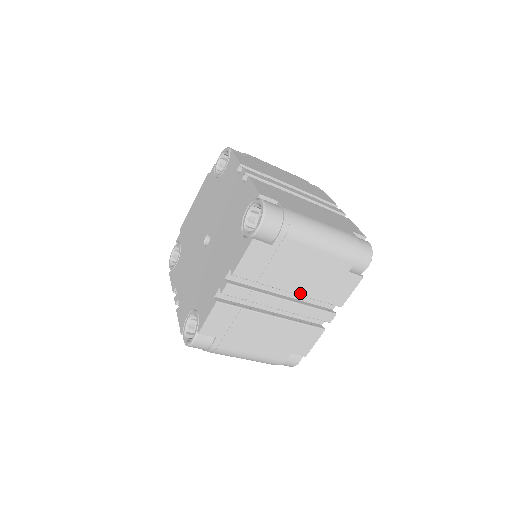
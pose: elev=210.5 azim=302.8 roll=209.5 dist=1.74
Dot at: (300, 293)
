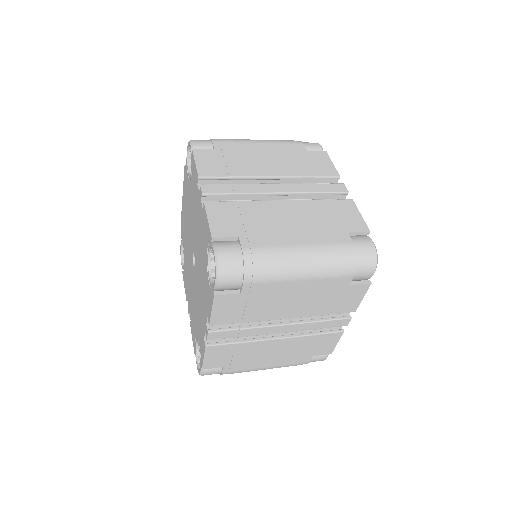
Dot at: (297, 316)
